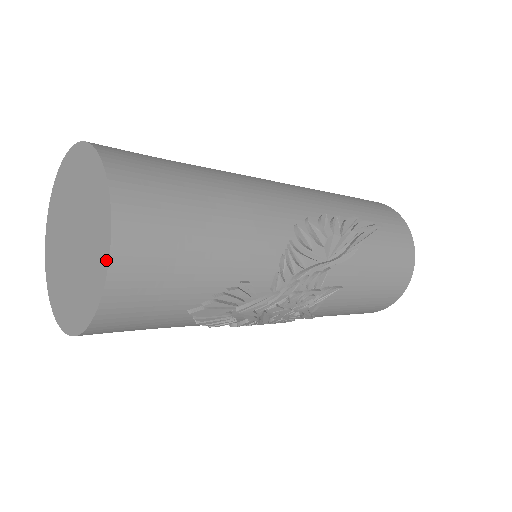
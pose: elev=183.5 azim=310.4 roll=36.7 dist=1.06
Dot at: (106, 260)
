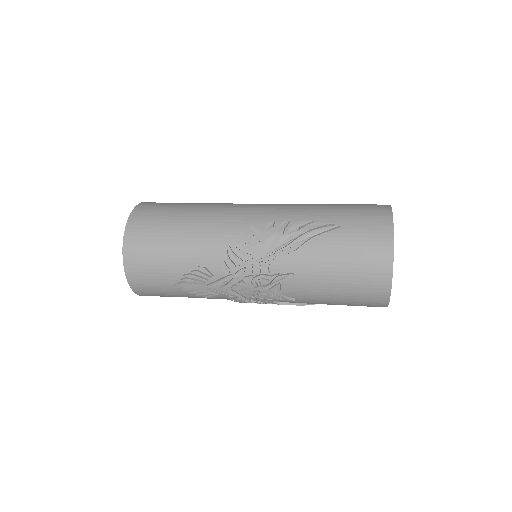
Dot at: (124, 255)
